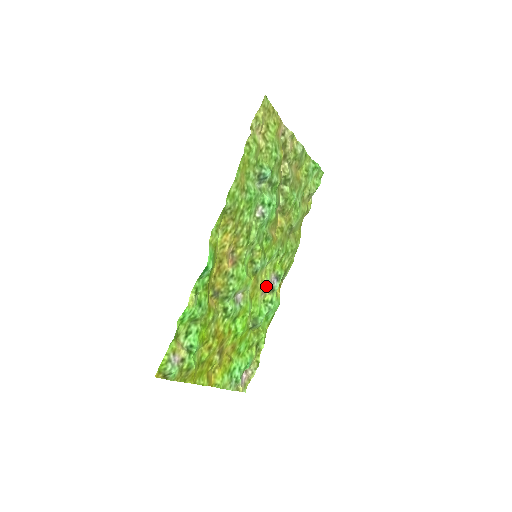
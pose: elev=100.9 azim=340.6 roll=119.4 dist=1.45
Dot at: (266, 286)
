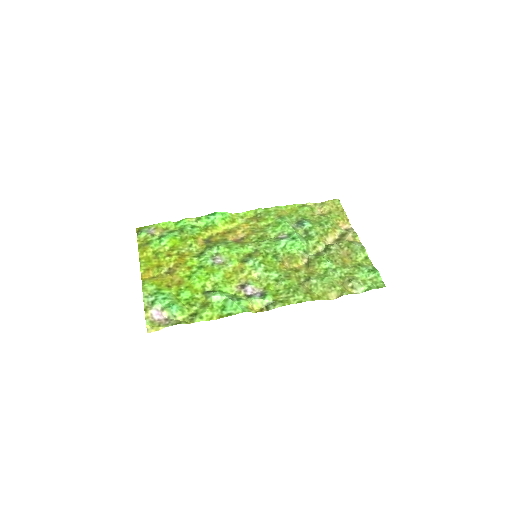
Dot at: (246, 285)
